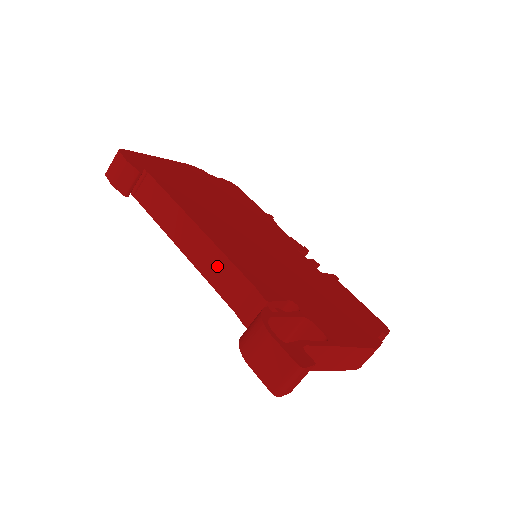
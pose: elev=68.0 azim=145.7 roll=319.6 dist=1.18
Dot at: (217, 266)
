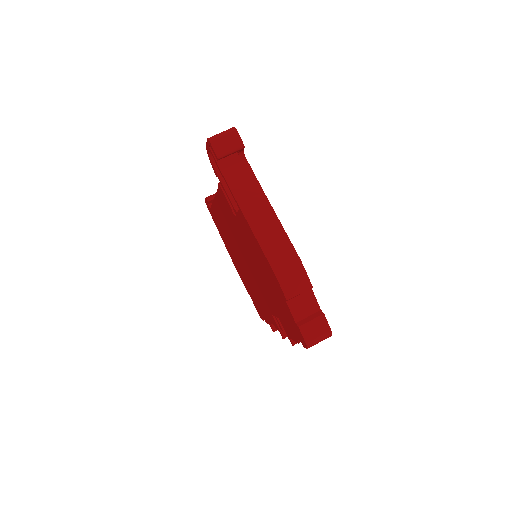
Dot at: occluded
